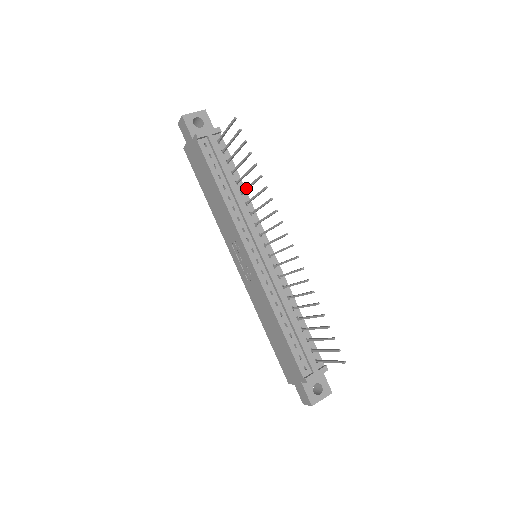
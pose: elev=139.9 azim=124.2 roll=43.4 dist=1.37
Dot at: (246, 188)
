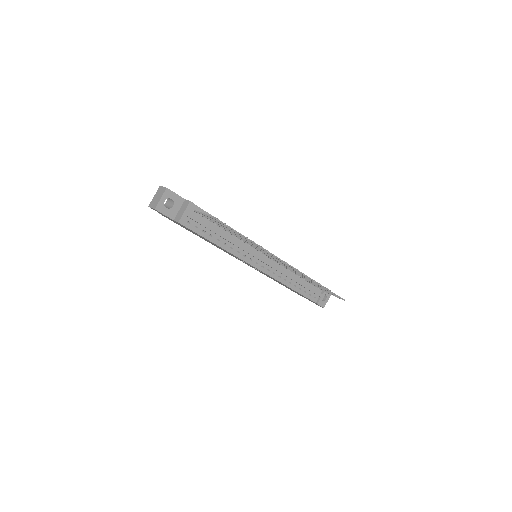
Dot at: occluded
